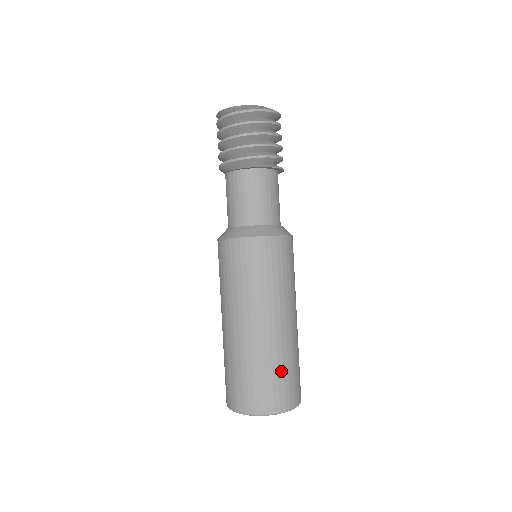
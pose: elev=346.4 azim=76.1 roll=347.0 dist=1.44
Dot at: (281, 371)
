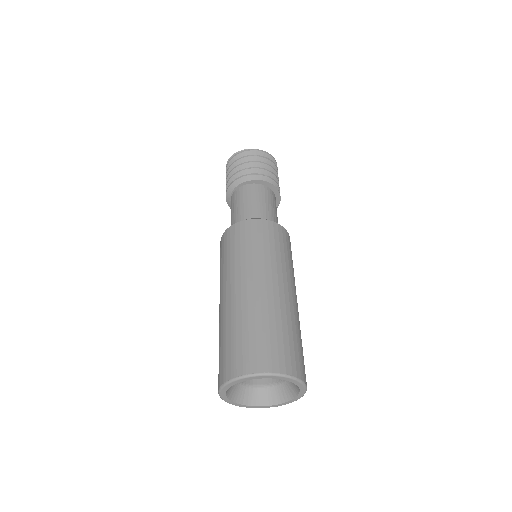
Dot at: (286, 332)
